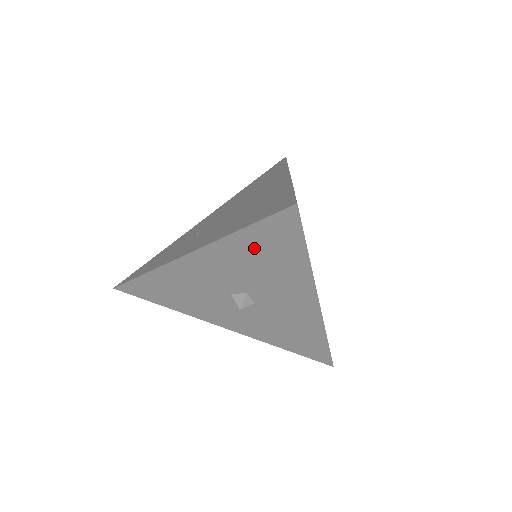
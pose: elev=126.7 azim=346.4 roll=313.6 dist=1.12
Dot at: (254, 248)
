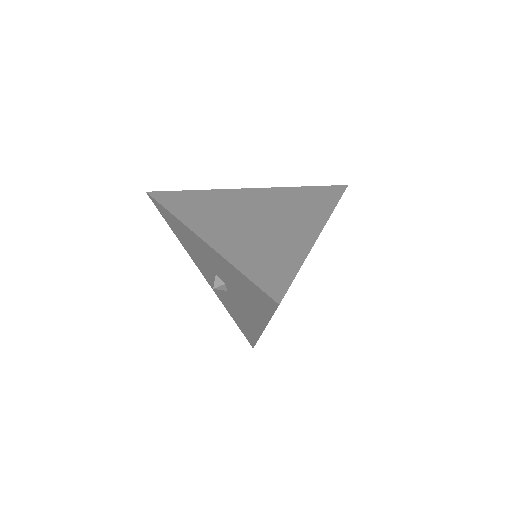
Dot at: (243, 283)
